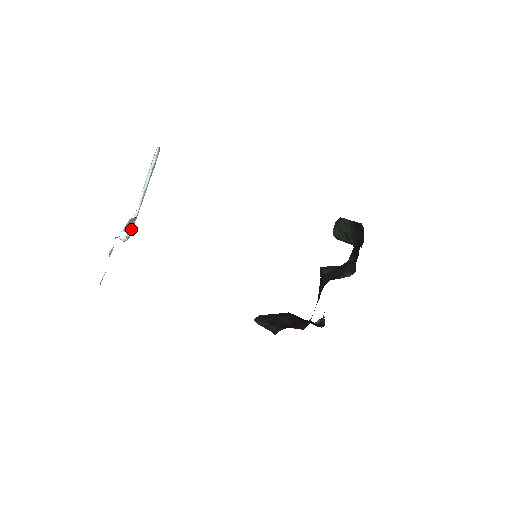
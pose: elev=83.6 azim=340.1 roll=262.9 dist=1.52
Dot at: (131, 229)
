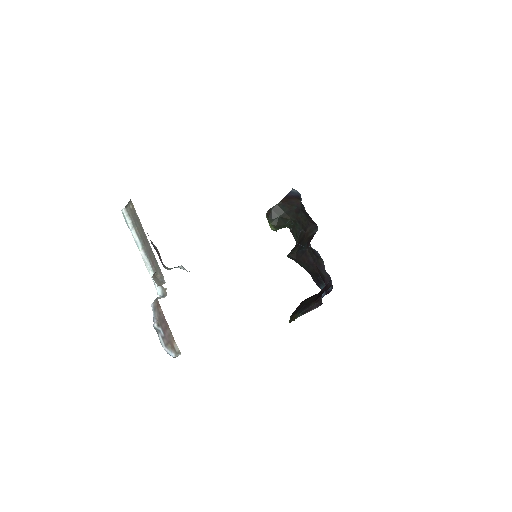
Dot at: (163, 280)
